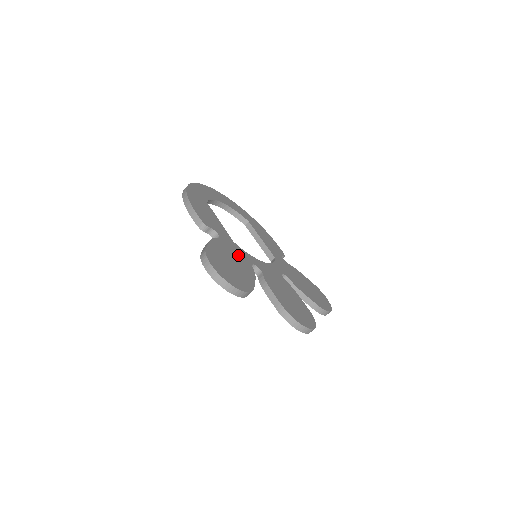
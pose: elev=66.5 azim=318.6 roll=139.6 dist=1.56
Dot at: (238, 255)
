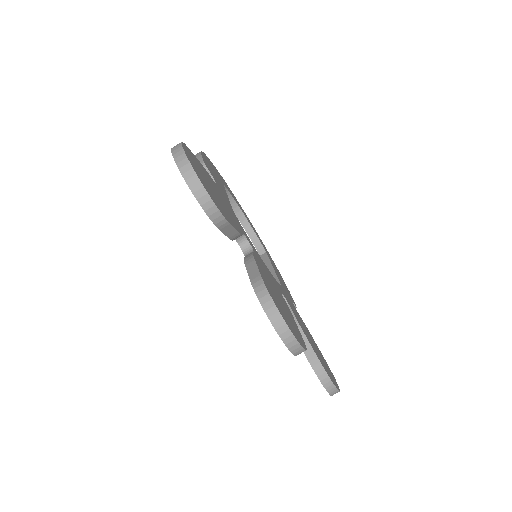
Dot at: (230, 211)
